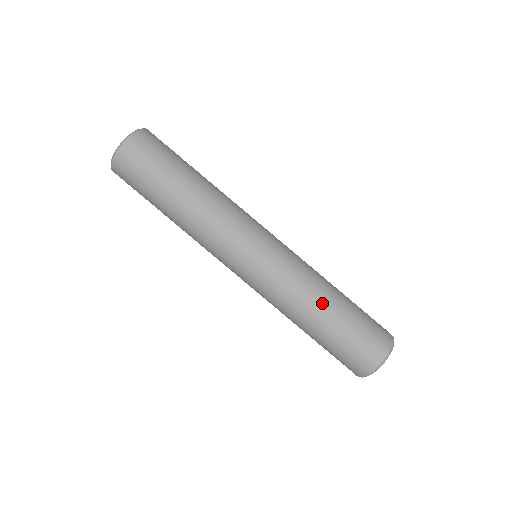
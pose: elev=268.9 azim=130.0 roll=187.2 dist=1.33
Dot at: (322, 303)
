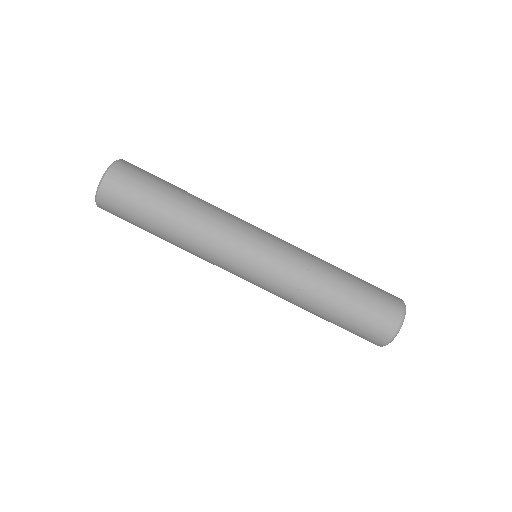
Dot at: (326, 294)
